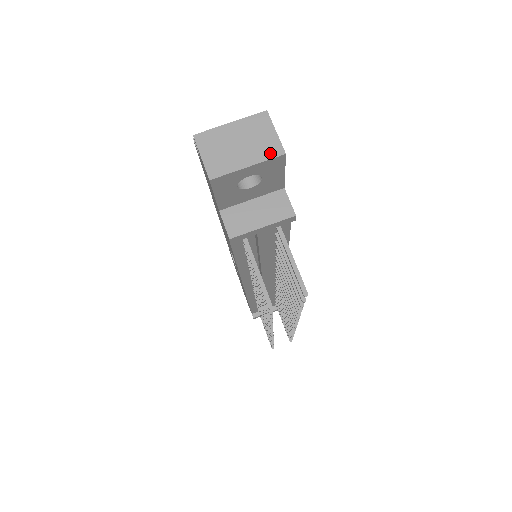
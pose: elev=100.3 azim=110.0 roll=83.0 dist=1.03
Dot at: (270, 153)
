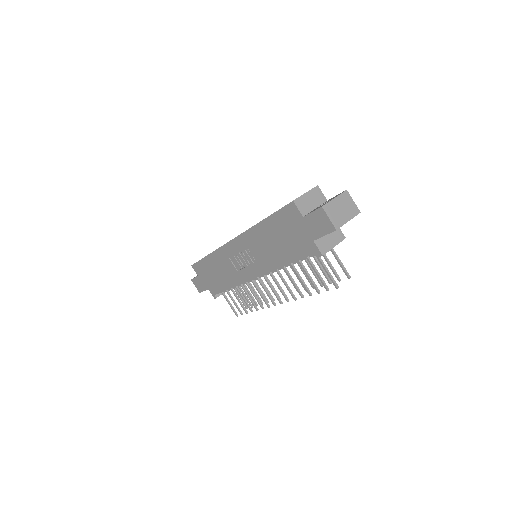
Dot at: (355, 213)
